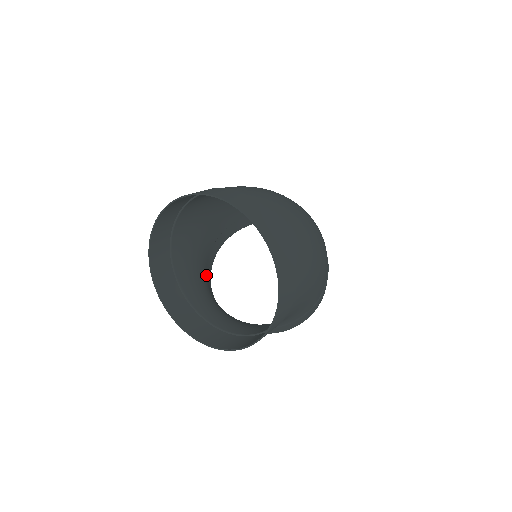
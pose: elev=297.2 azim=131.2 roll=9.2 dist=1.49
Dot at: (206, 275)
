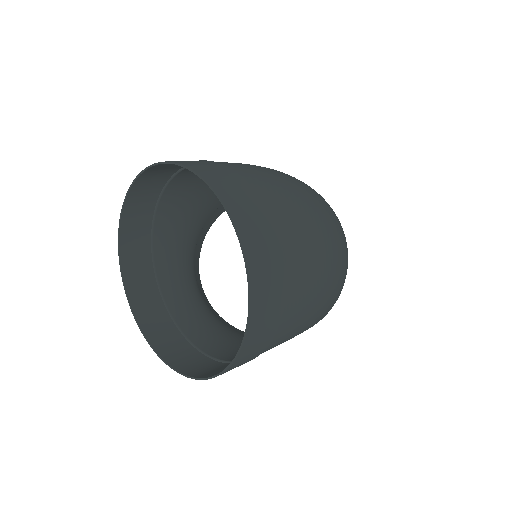
Dot at: (198, 235)
